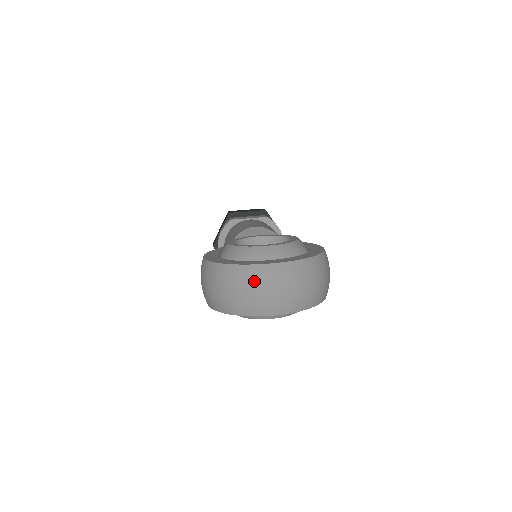
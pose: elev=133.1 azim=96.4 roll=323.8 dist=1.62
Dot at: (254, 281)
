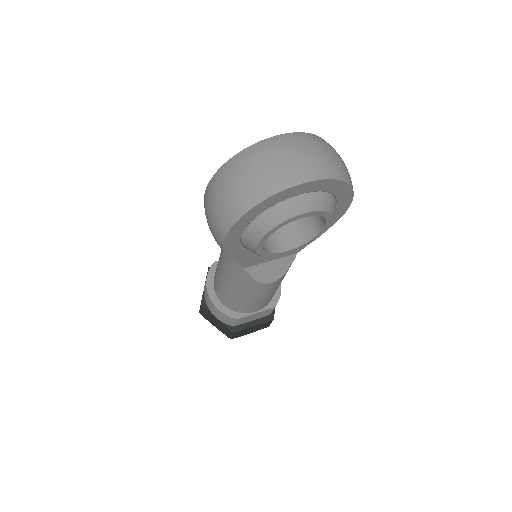
Dot at: (274, 149)
